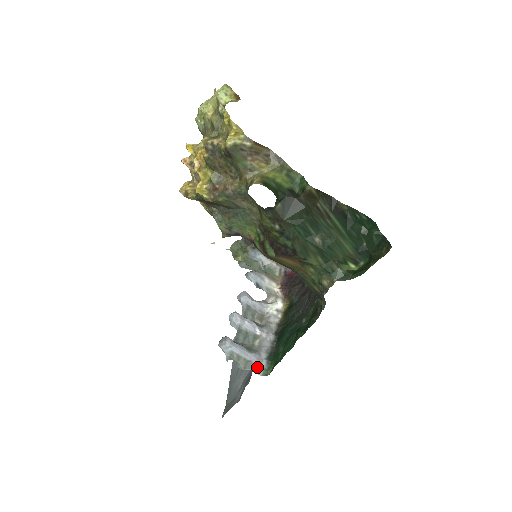
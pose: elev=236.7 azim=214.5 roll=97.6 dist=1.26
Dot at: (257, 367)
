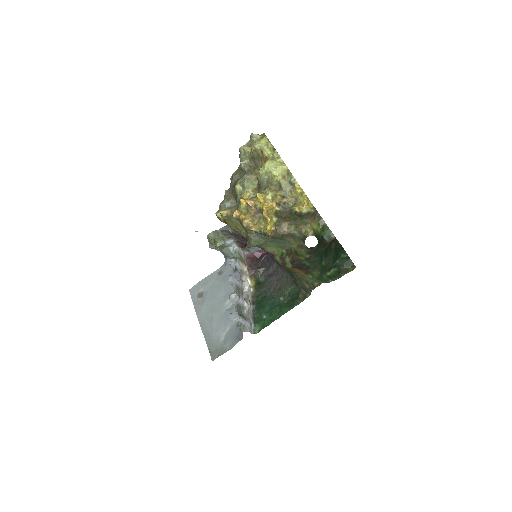
Dot at: (250, 329)
